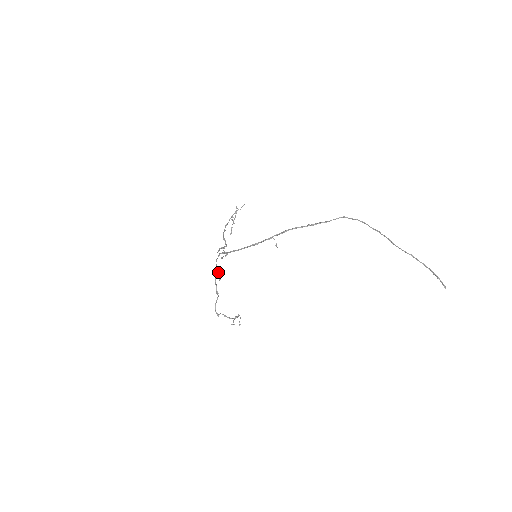
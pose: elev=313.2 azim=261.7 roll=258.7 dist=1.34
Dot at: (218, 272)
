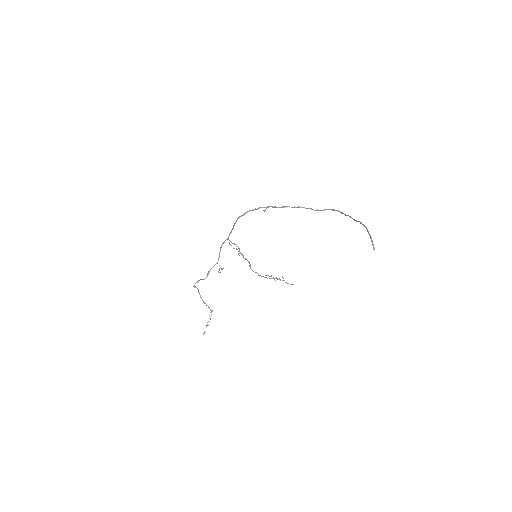
Dot at: (223, 268)
